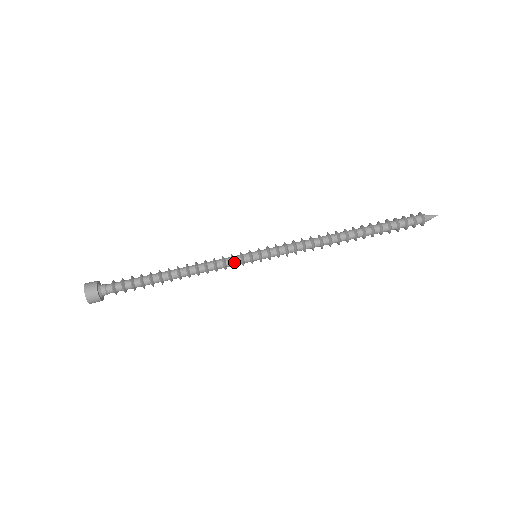
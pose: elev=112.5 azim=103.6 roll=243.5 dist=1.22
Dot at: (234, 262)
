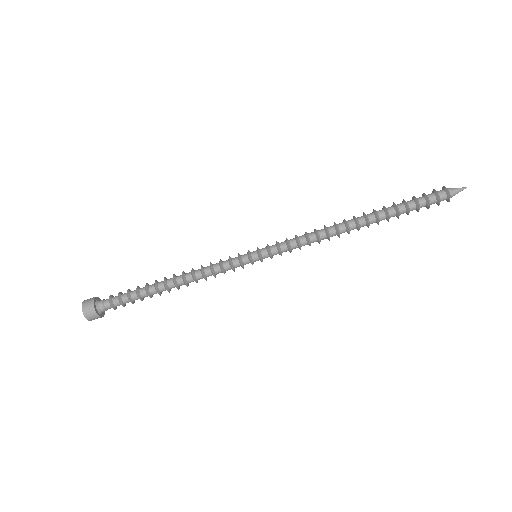
Dot at: (231, 263)
